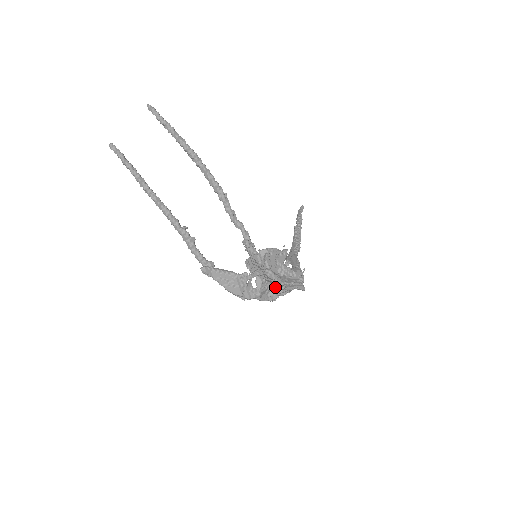
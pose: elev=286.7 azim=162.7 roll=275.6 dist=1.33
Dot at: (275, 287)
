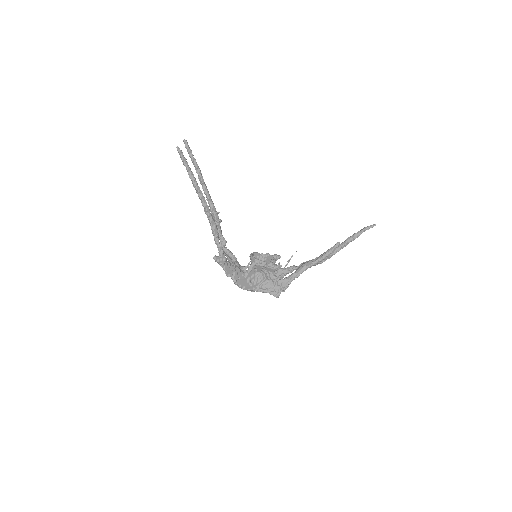
Dot at: occluded
